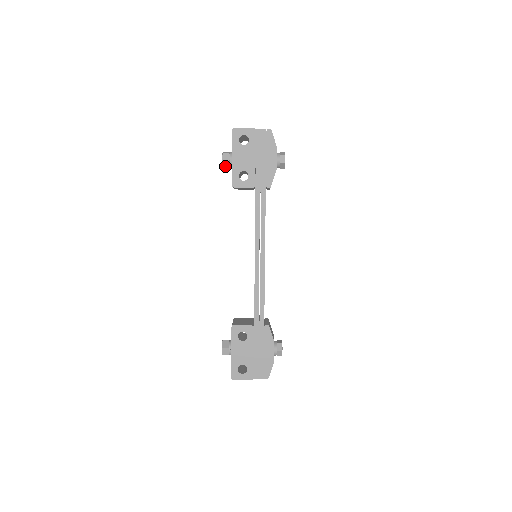
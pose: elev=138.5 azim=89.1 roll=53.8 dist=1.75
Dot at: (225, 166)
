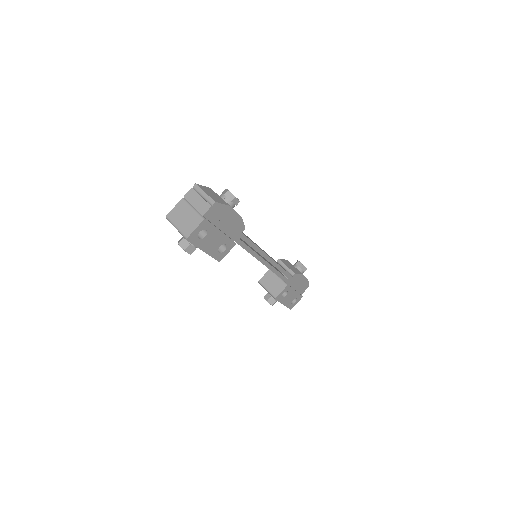
Dot at: occluded
